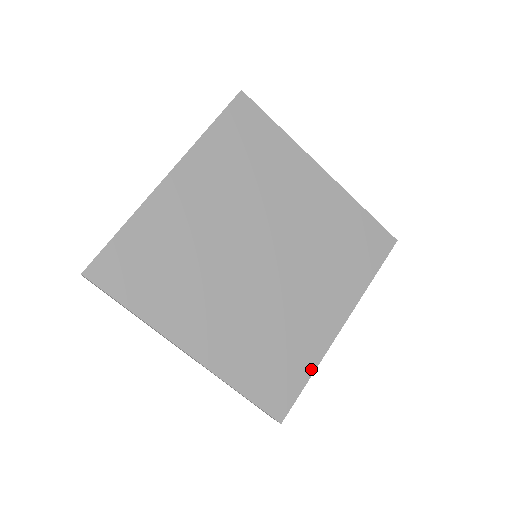
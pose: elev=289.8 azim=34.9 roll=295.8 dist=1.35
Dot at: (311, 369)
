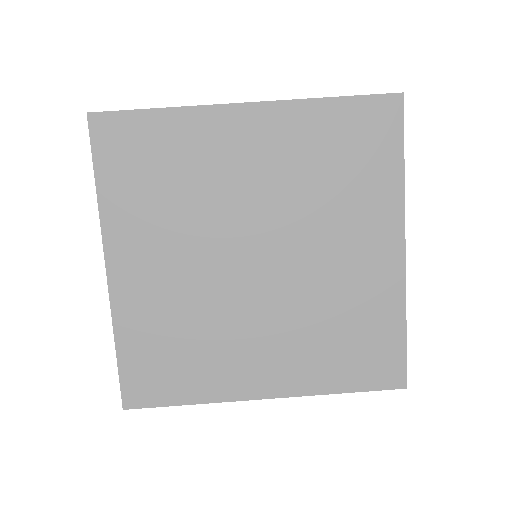
Dot at: (196, 399)
